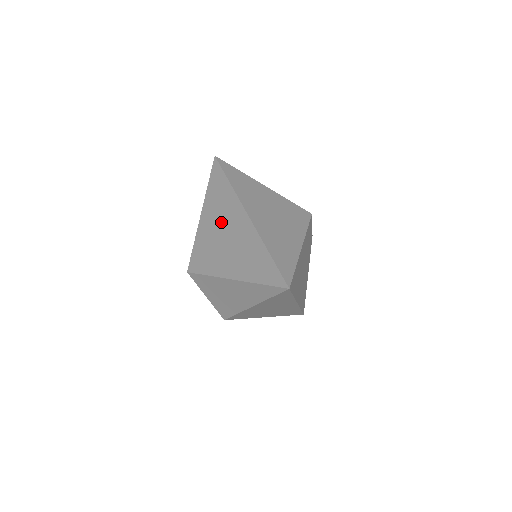
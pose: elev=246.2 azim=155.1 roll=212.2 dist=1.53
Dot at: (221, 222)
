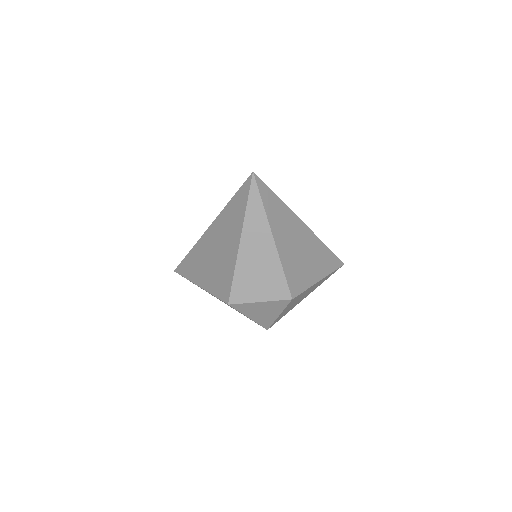
Dot at: (207, 259)
